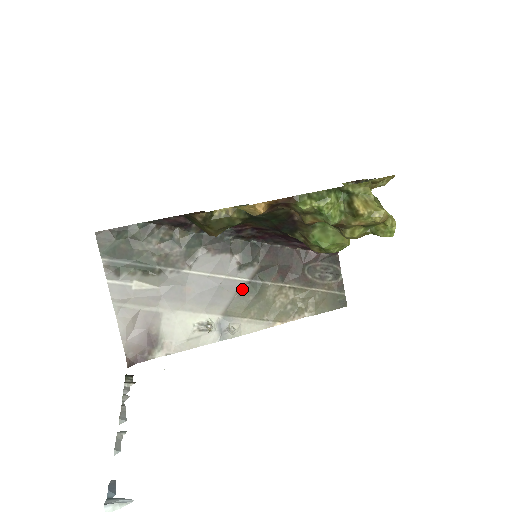
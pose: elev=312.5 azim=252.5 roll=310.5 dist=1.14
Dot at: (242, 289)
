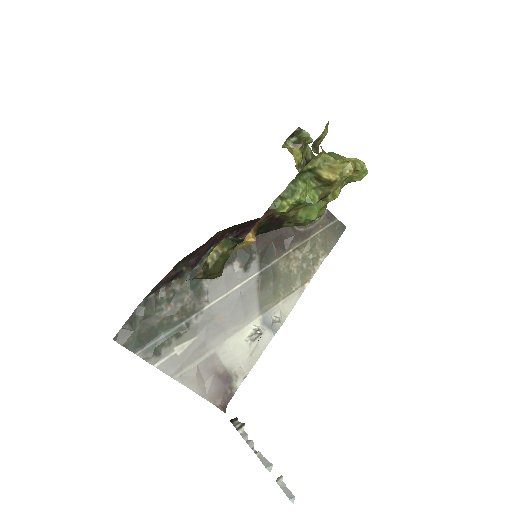
Dot at: (259, 283)
